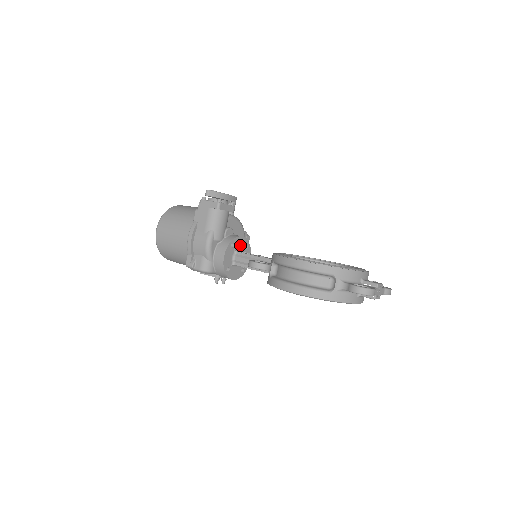
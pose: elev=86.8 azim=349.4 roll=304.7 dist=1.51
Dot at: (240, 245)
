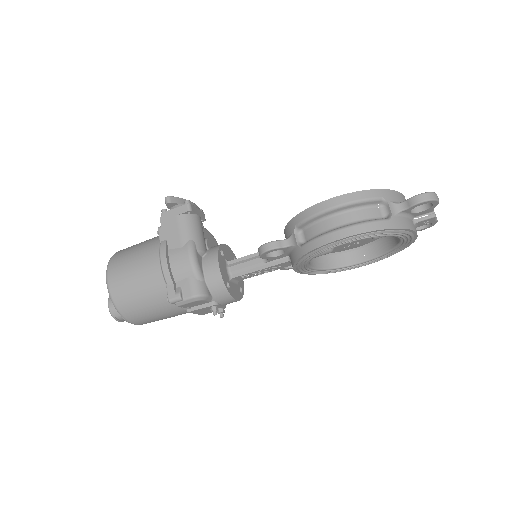
Dot at: (228, 256)
